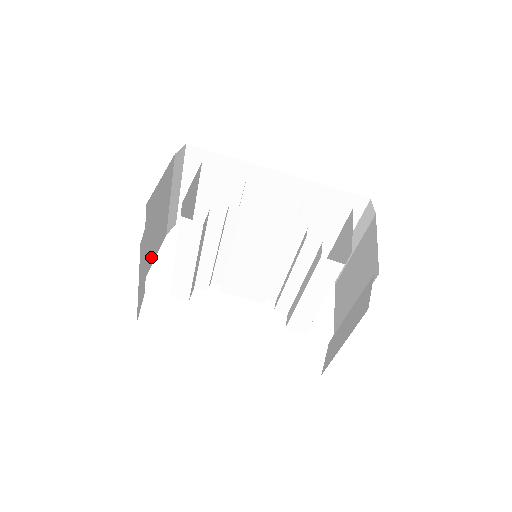
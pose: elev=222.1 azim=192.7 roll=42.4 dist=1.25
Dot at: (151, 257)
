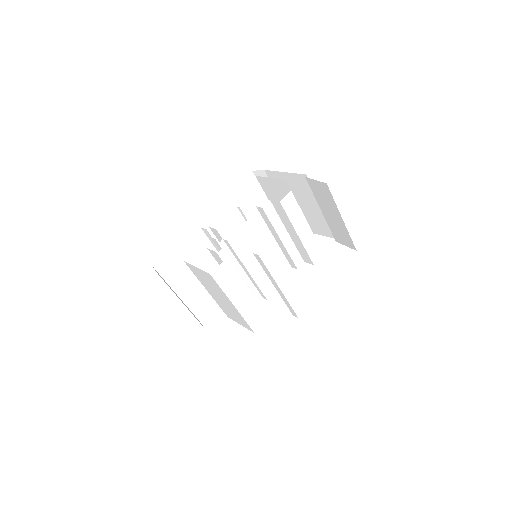
Dot at: occluded
